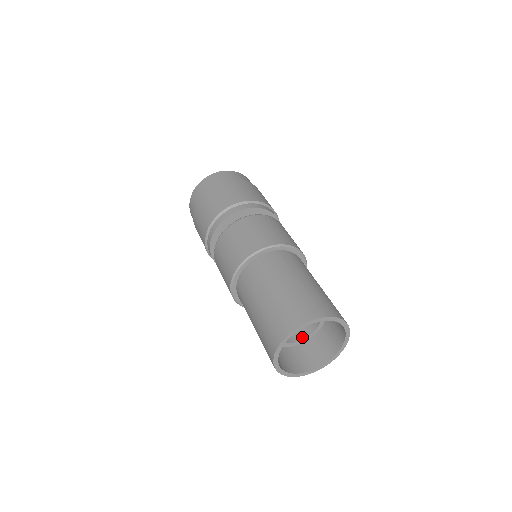
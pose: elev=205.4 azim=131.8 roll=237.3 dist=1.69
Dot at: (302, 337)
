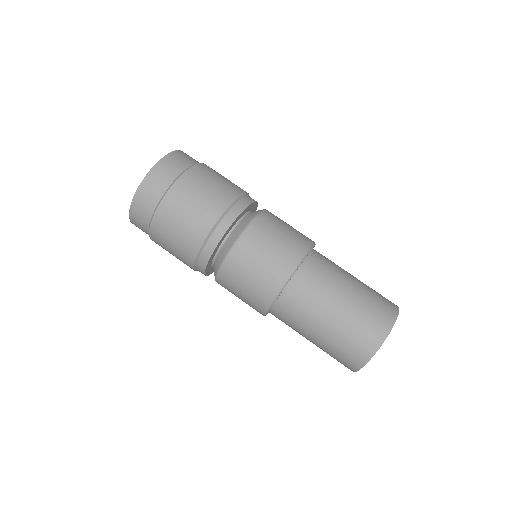
Dot at: occluded
